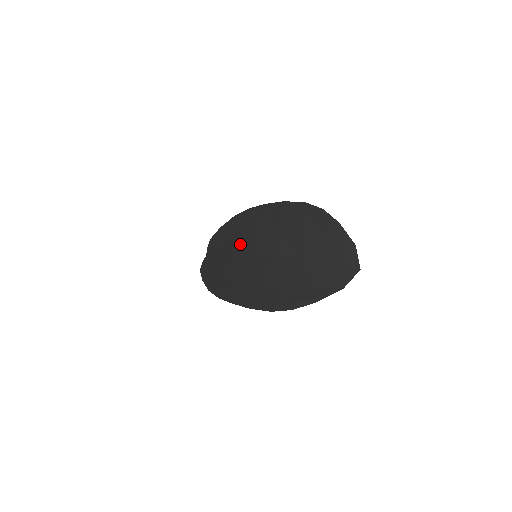
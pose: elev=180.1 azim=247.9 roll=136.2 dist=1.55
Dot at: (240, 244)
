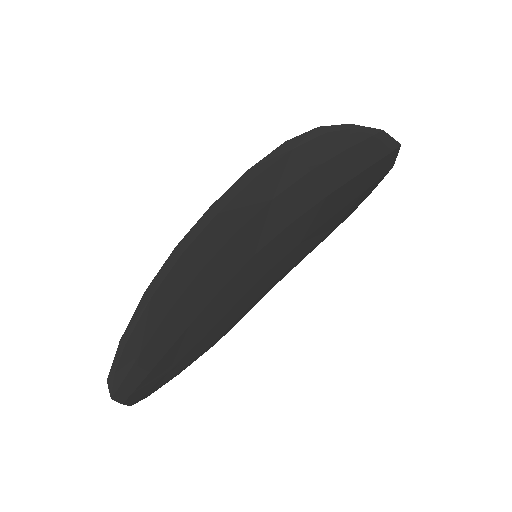
Dot at: (228, 291)
